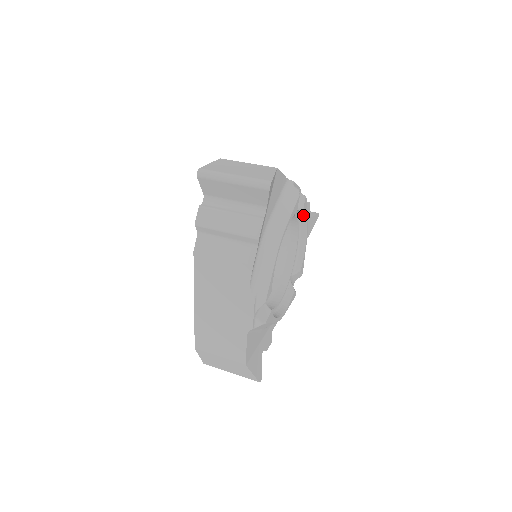
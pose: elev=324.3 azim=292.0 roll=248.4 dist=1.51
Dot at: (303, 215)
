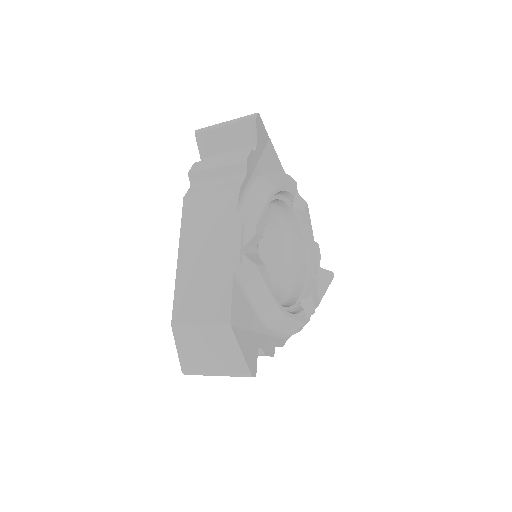
Dot at: (307, 227)
